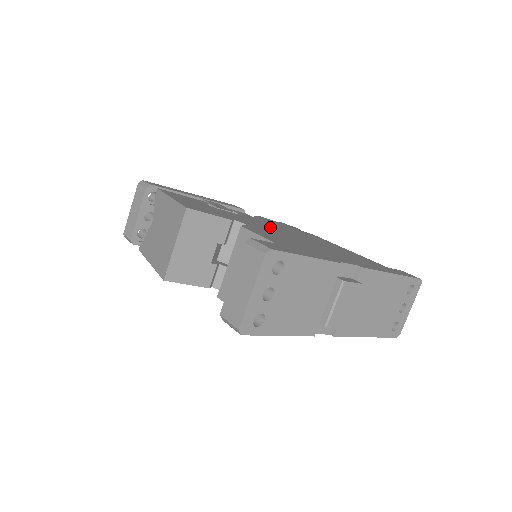
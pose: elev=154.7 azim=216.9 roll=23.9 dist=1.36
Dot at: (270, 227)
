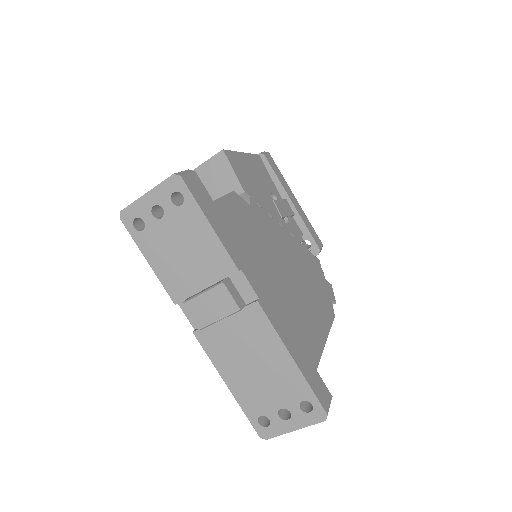
Dot at: (281, 242)
